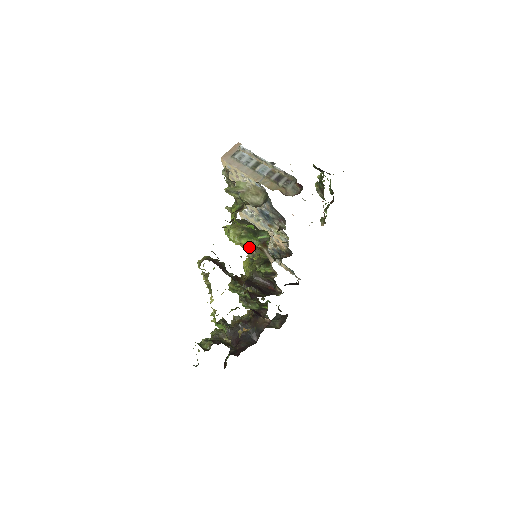
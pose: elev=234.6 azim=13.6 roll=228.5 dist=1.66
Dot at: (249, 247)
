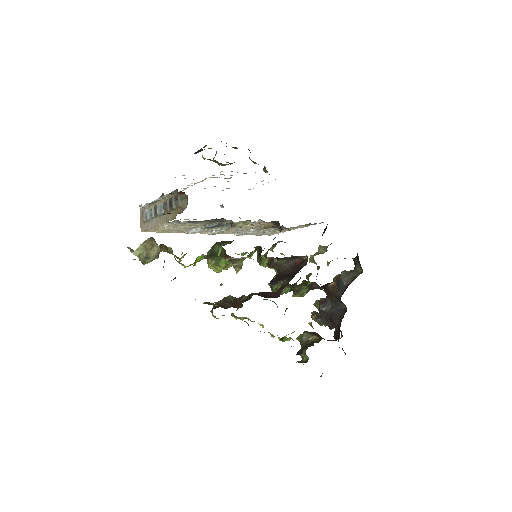
Dot at: occluded
